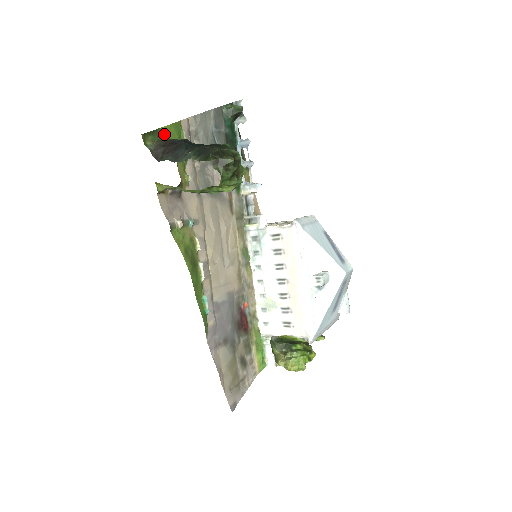
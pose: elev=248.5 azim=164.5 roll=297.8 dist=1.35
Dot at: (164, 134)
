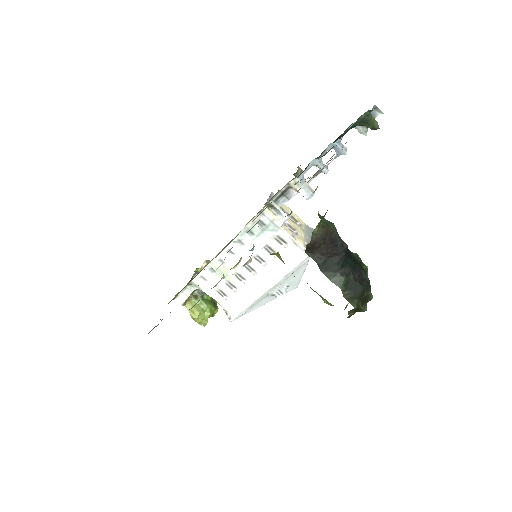
Dot at: occluded
